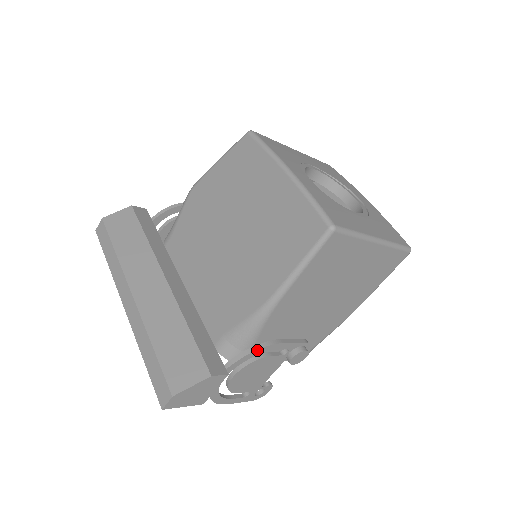
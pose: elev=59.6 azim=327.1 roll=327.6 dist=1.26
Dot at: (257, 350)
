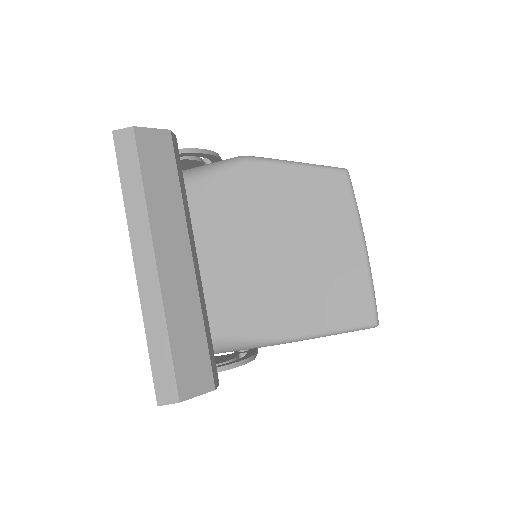
Dot at: (243, 364)
